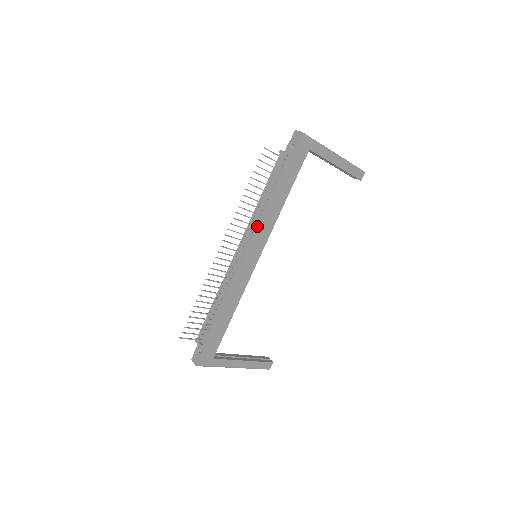
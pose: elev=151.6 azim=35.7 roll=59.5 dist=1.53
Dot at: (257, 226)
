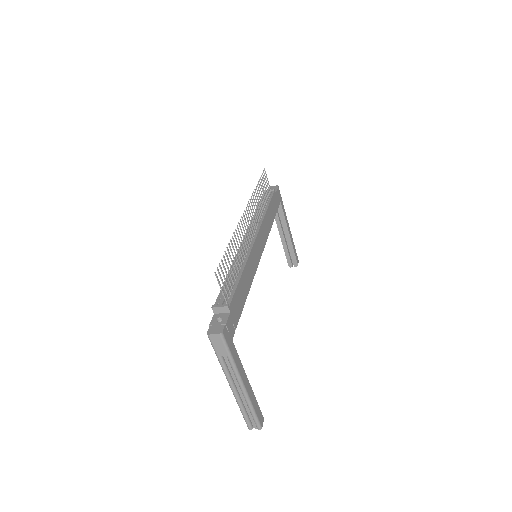
Dot at: (262, 222)
